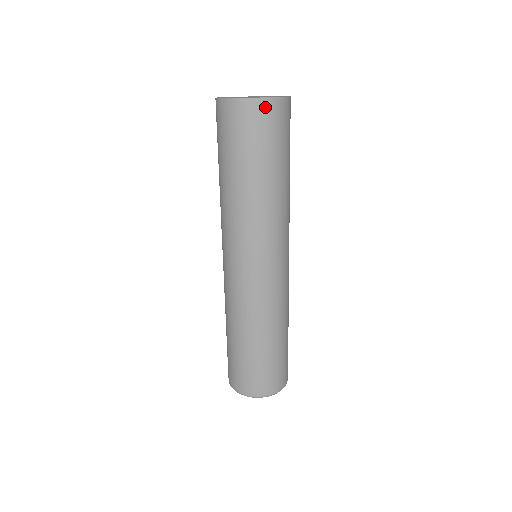
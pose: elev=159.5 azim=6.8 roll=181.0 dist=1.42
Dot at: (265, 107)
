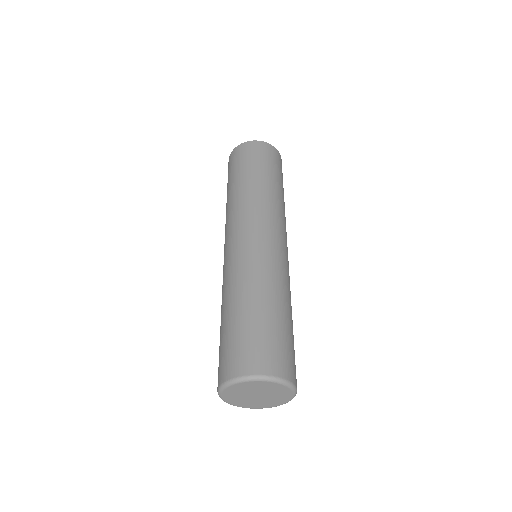
Dot at: (274, 151)
